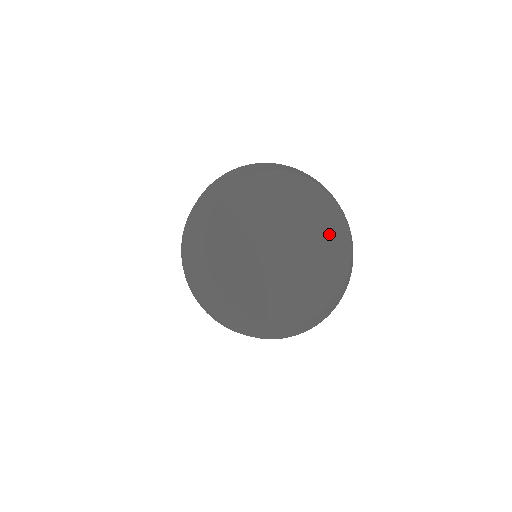
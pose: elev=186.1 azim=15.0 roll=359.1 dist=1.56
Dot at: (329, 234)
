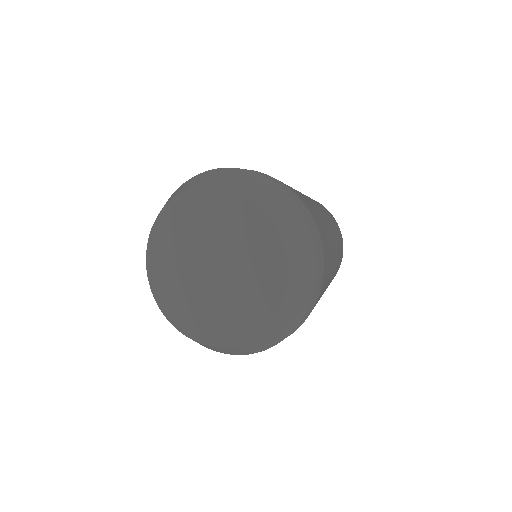
Dot at: (258, 294)
